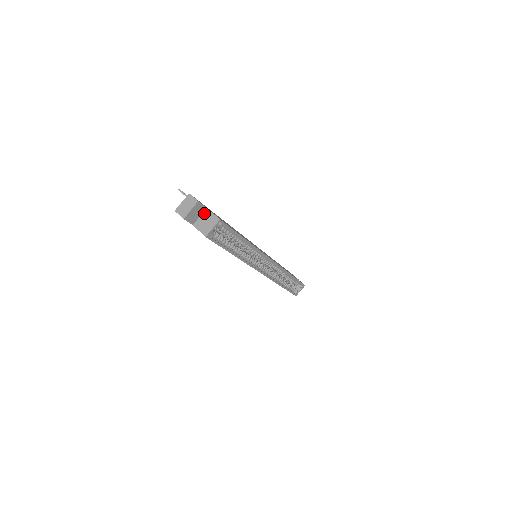
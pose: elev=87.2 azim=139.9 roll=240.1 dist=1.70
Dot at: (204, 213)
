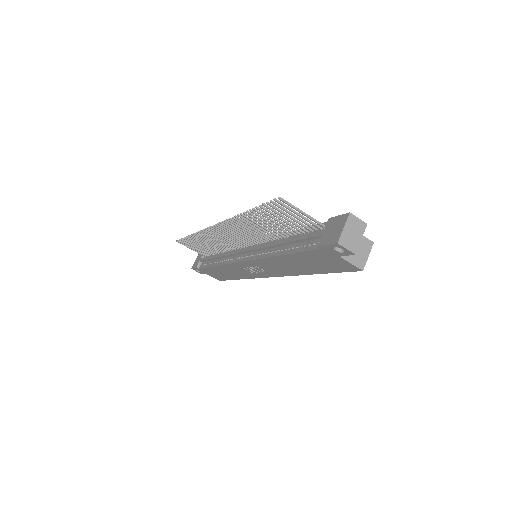
Dot at: occluded
